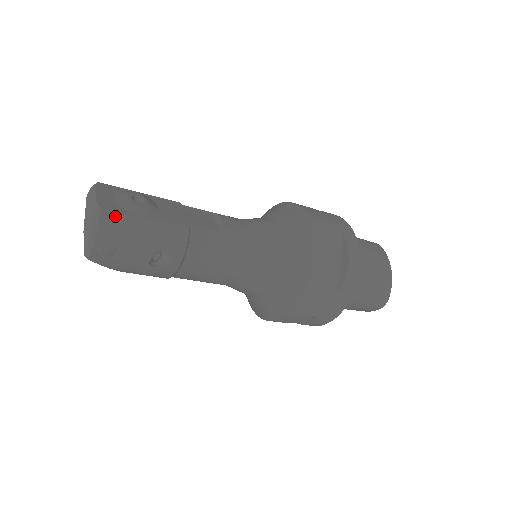
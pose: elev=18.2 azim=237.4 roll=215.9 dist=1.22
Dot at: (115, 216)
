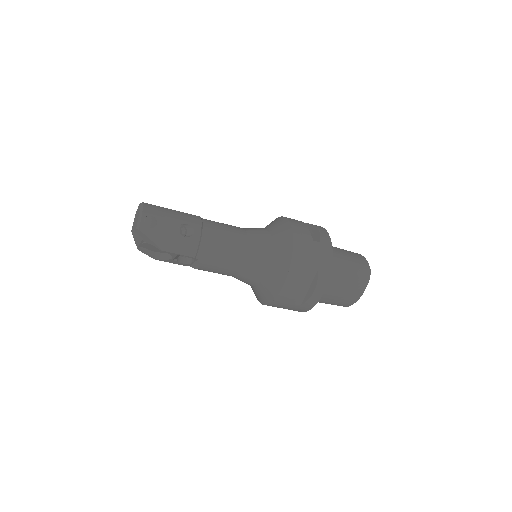
Dot at: (152, 206)
